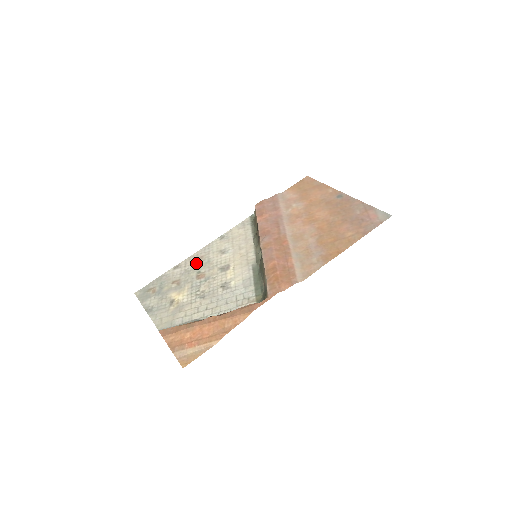
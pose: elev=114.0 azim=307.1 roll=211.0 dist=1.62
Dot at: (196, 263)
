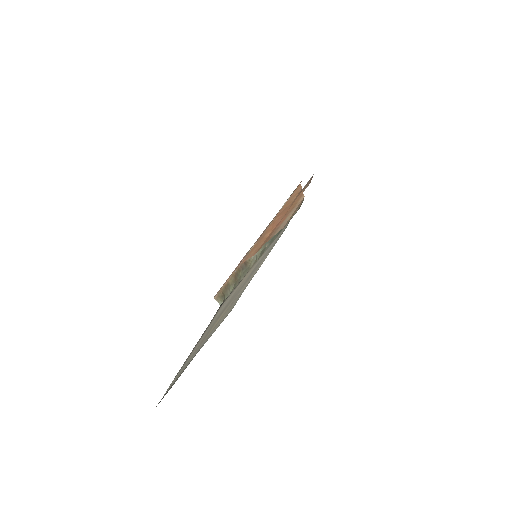
Dot at: (206, 332)
